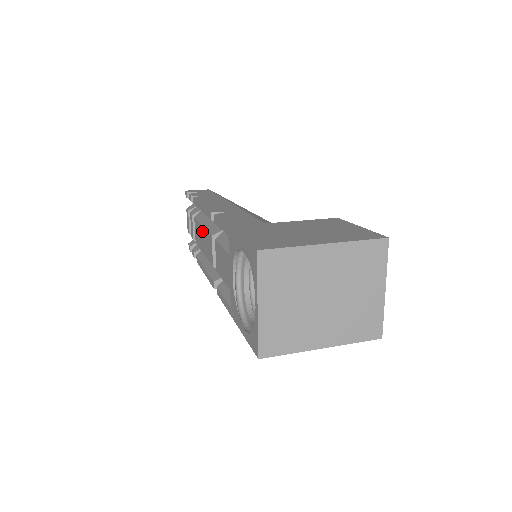
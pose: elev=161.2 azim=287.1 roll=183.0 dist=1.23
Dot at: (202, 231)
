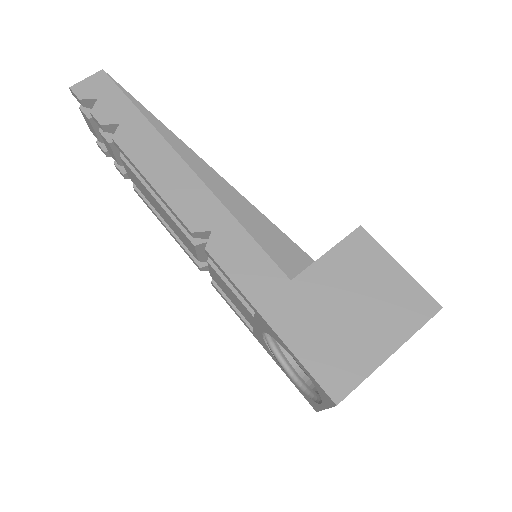
Dot at: (157, 204)
